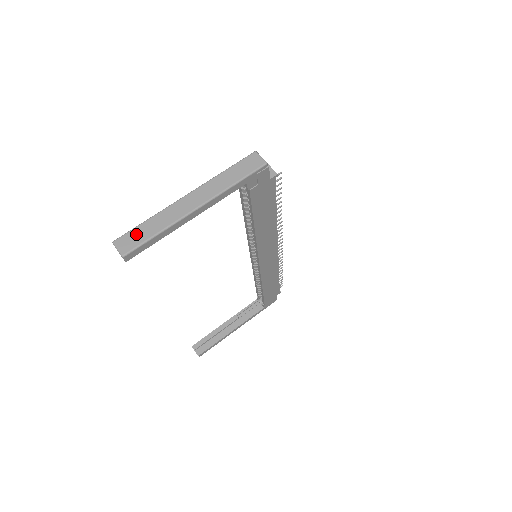
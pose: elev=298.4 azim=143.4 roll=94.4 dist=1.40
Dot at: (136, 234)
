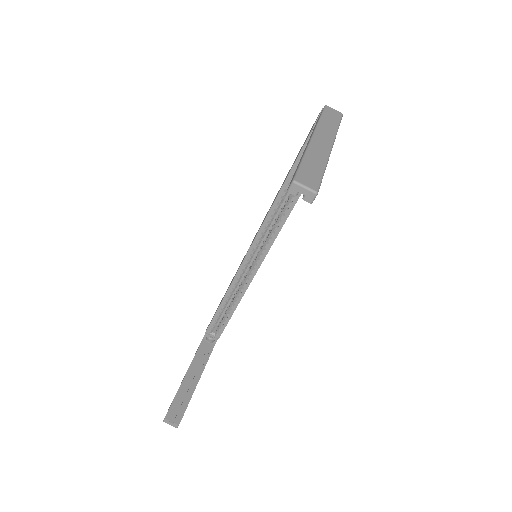
Dot at: (308, 171)
